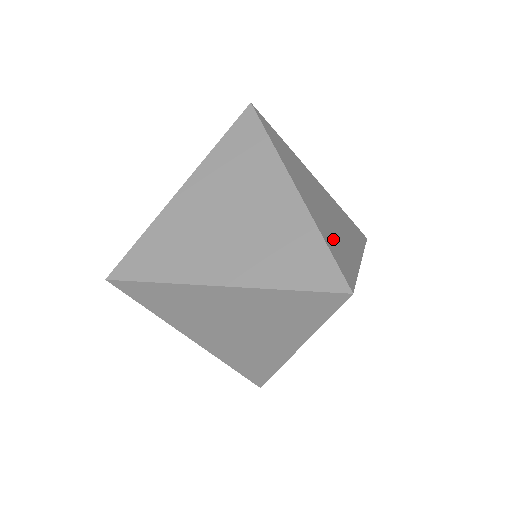
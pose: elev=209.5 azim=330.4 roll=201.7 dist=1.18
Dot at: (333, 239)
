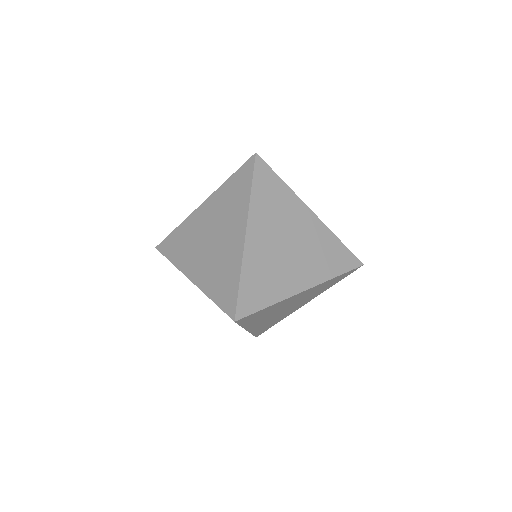
Dot at: (261, 276)
